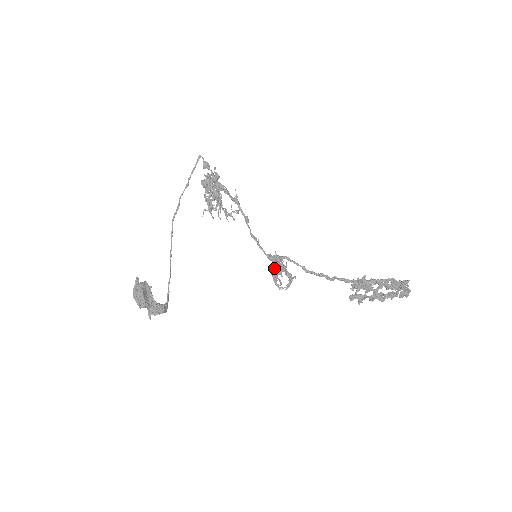
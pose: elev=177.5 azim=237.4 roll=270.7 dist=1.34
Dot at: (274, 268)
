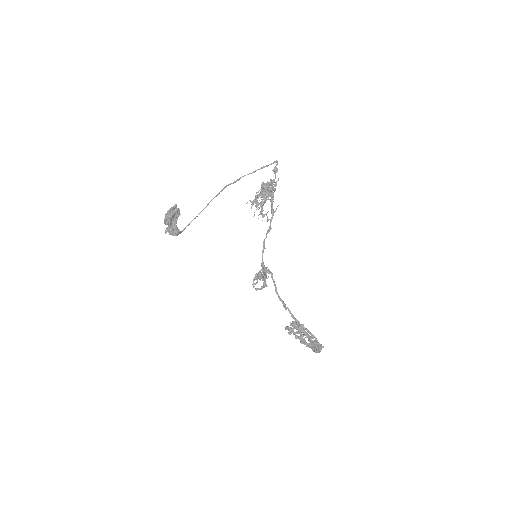
Dot at: occluded
